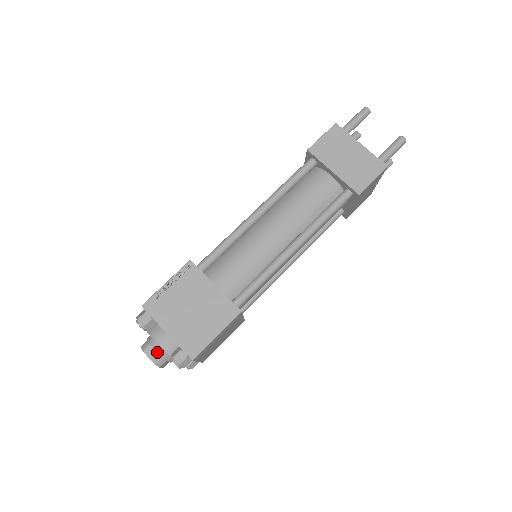
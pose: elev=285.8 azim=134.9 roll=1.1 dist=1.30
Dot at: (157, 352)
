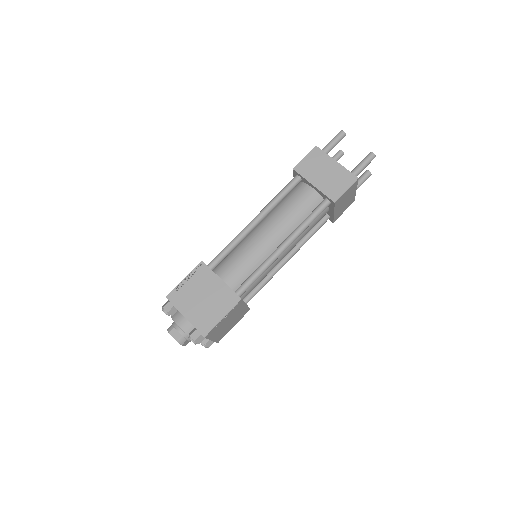
Dot at: (179, 333)
